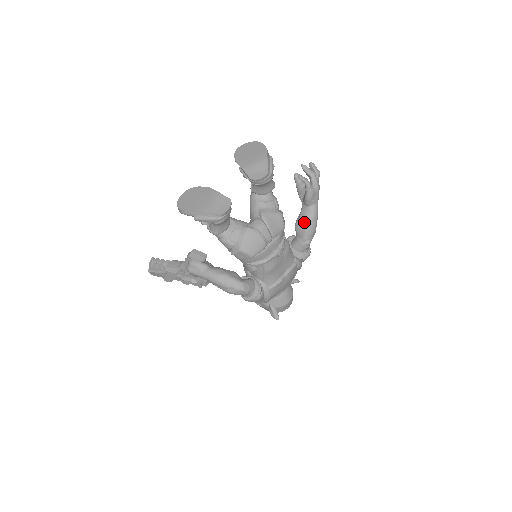
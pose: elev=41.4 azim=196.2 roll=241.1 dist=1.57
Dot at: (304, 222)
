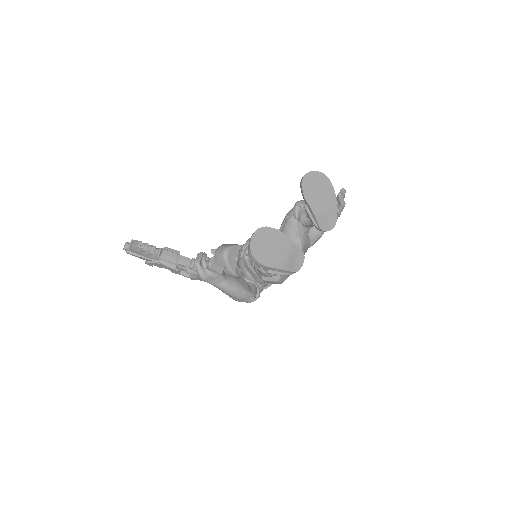
Dot at: (313, 238)
